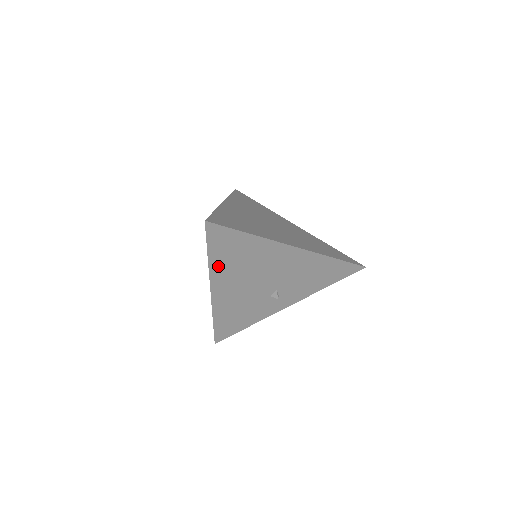
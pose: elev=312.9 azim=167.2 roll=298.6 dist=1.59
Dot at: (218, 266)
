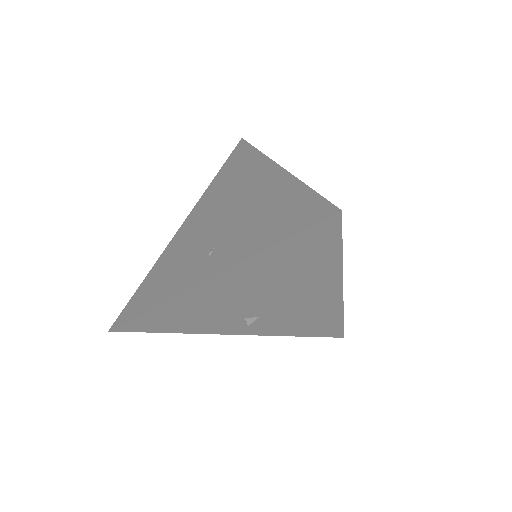
Dot at: (260, 263)
